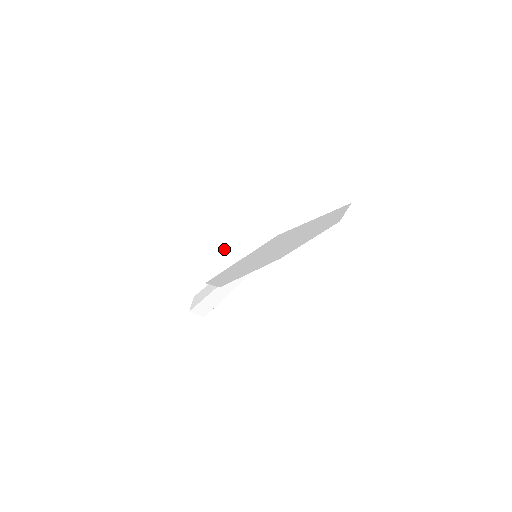
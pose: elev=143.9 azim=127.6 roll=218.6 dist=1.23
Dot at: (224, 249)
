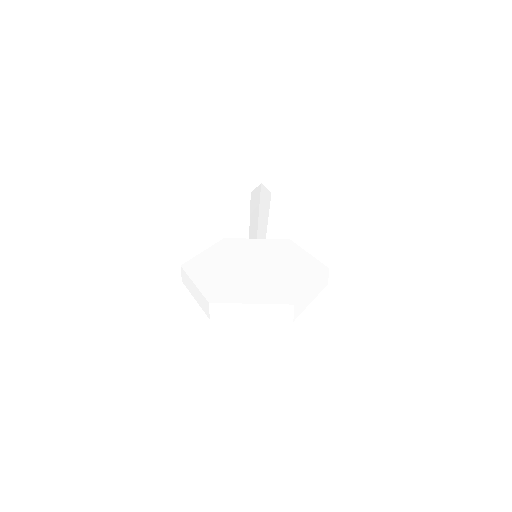
Dot at: (191, 284)
